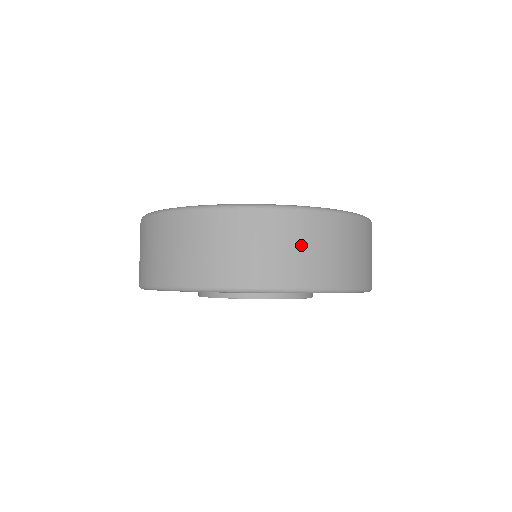
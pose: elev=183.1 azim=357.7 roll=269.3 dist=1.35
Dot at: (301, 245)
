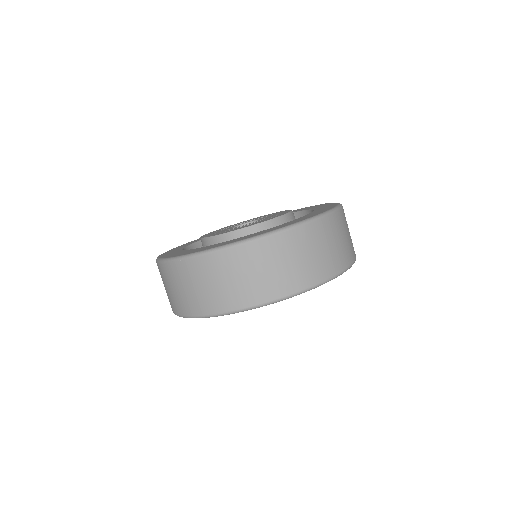
Dot at: (229, 277)
